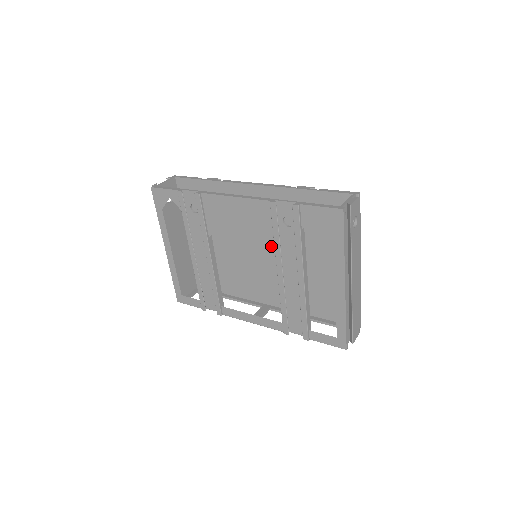
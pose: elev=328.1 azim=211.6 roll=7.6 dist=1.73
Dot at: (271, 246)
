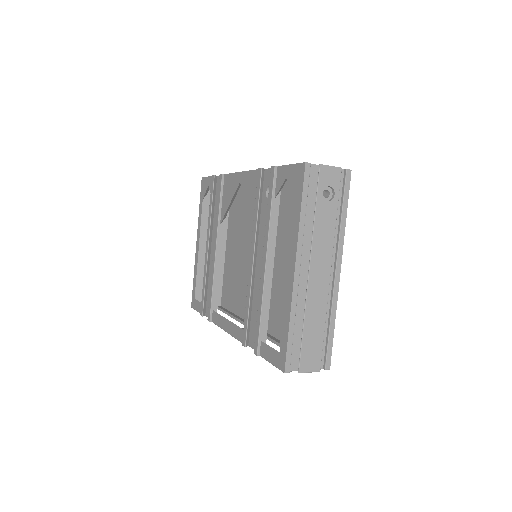
Dot at: occluded
